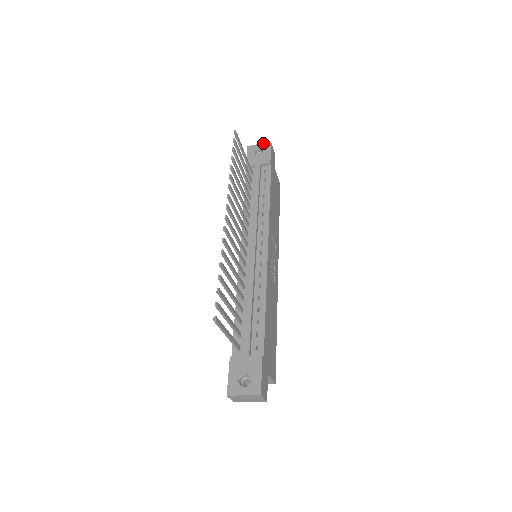
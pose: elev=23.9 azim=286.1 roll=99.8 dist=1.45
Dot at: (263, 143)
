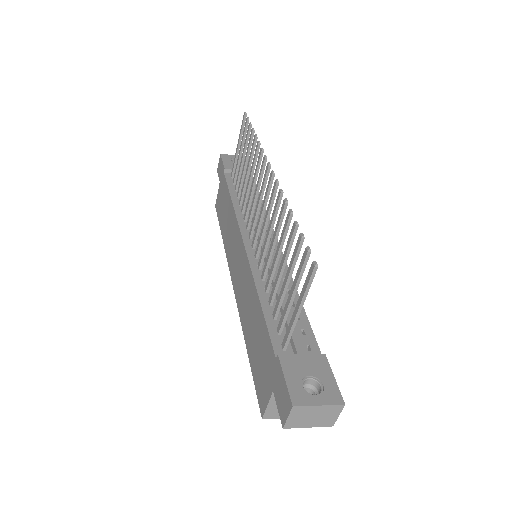
Dot at: occluded
